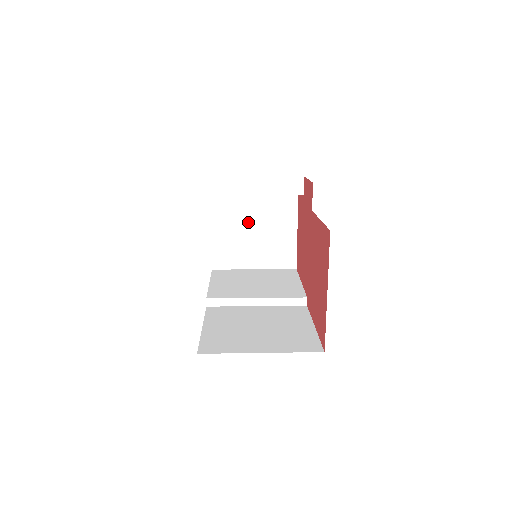
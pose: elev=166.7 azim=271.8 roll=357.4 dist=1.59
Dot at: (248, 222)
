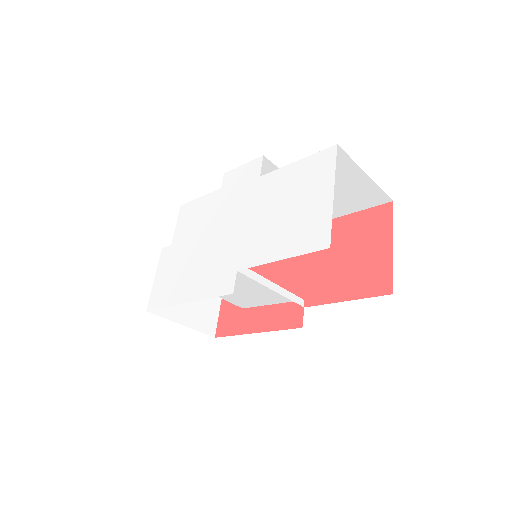
Dot at: occluded
